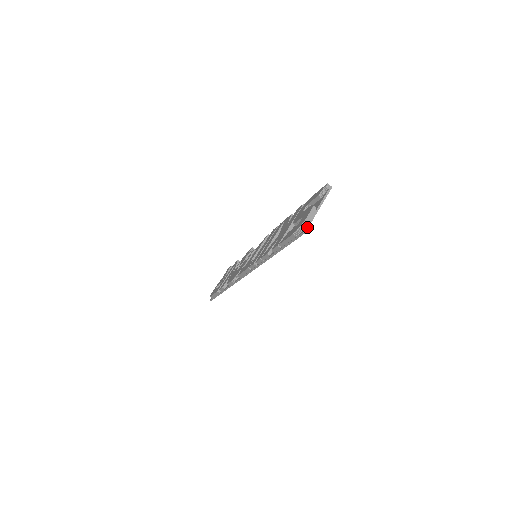
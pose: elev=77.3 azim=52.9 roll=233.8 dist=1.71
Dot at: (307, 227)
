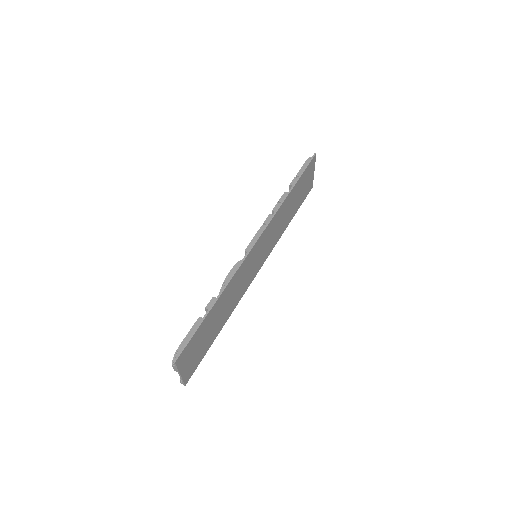
Dot at: (315, 157)
